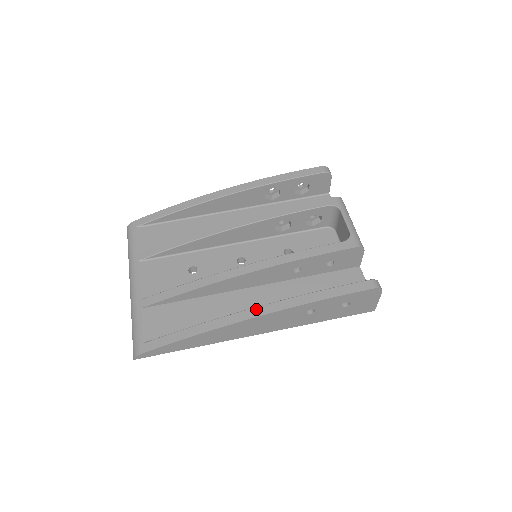
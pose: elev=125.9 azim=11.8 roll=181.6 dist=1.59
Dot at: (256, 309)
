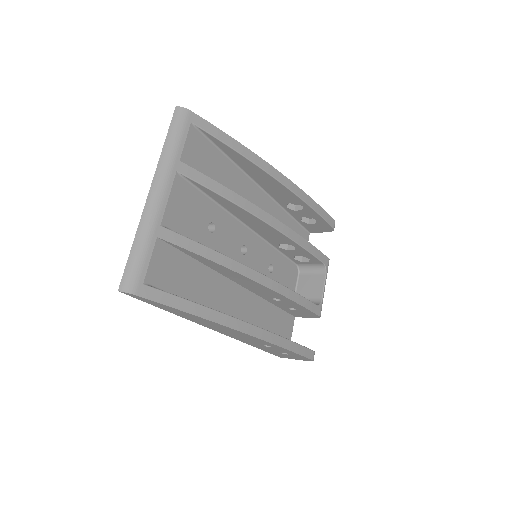
Dot at: (251, 326)
